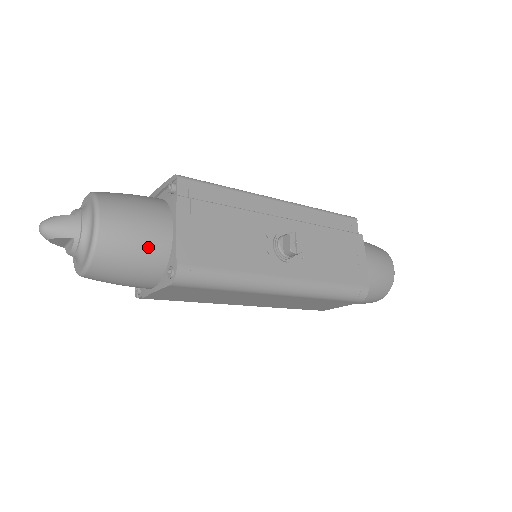
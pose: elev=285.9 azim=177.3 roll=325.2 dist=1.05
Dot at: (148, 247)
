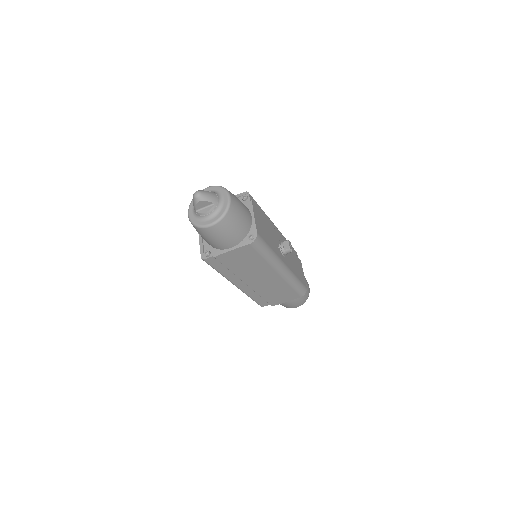
Dot at: (245, 220)
